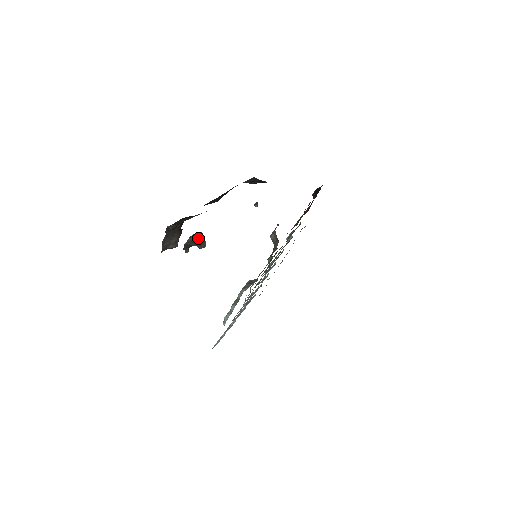
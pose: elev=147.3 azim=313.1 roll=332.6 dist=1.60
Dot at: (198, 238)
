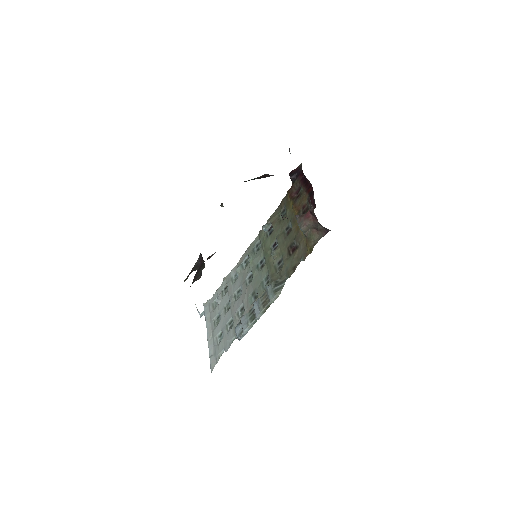
Dot at: (201, 259)
